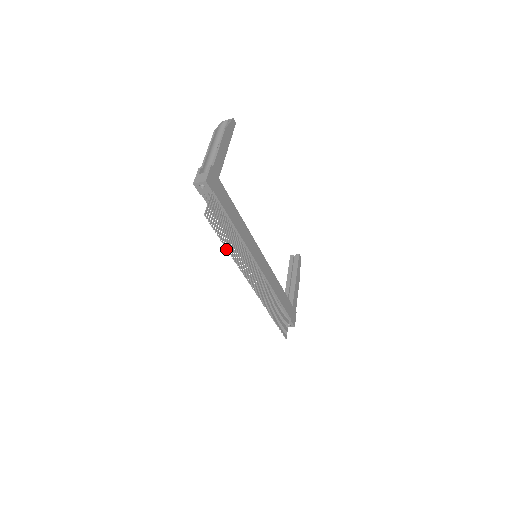
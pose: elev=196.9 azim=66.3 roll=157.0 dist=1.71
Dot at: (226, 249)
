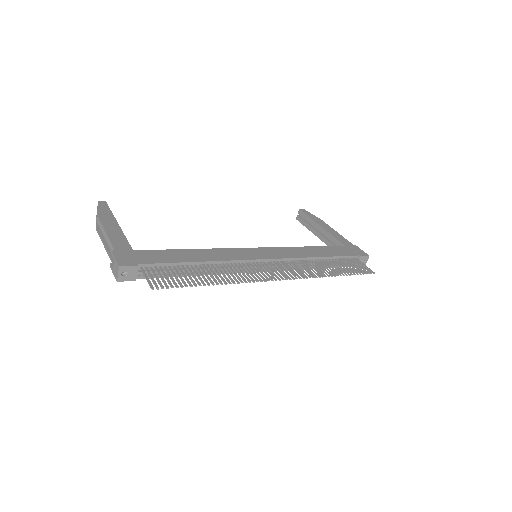
Dot at: occluded
